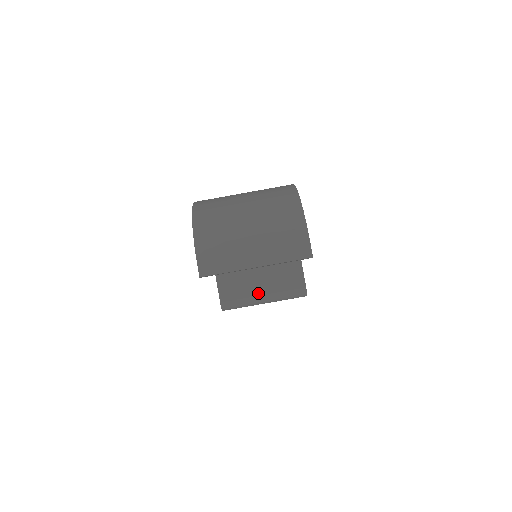
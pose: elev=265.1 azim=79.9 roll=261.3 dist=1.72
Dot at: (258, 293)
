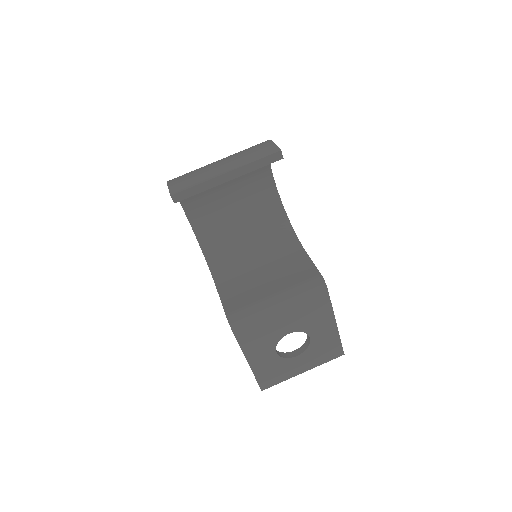
Dot at: (268, 295)
